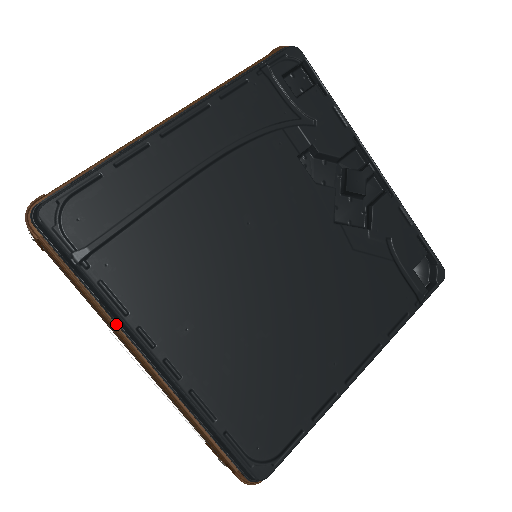
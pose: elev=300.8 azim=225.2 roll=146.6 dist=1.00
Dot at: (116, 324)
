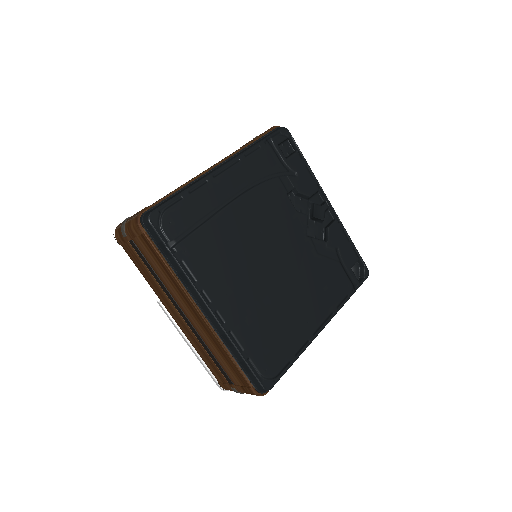
Dot at: (186, 289)
